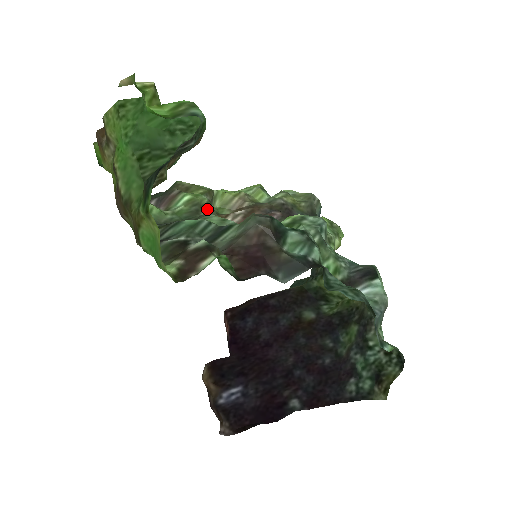
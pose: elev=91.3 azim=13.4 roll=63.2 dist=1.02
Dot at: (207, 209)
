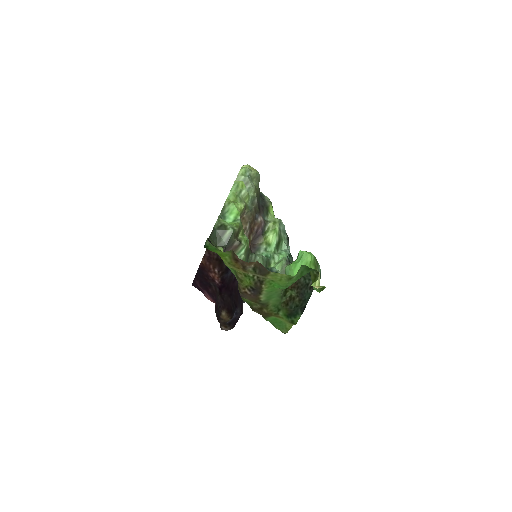
Dot at: occluded
